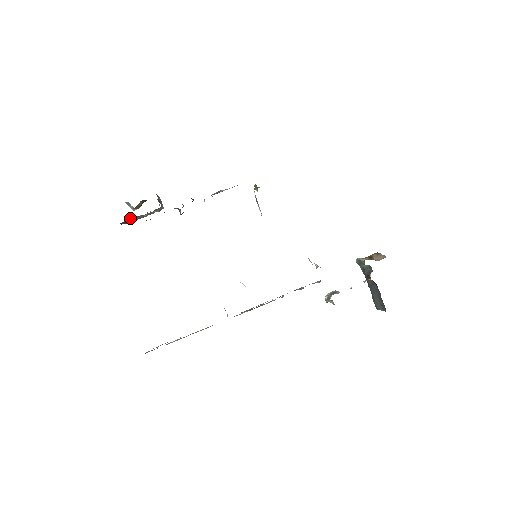
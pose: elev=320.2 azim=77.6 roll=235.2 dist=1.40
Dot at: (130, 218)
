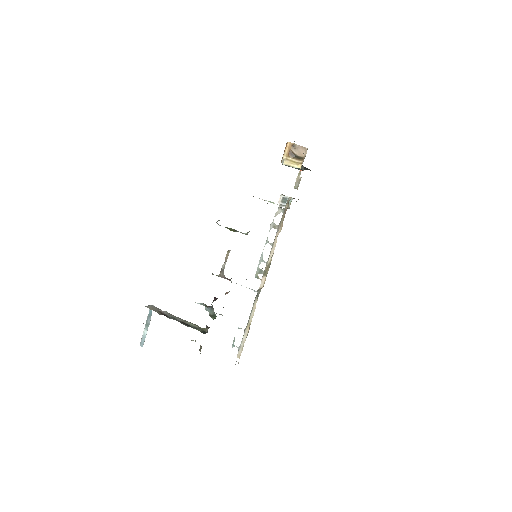
Dot at: occluded
